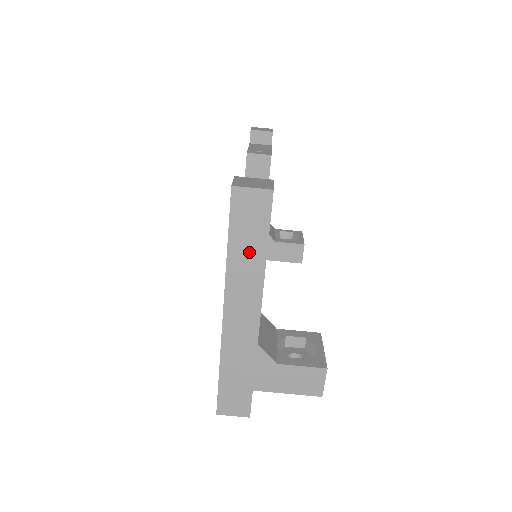
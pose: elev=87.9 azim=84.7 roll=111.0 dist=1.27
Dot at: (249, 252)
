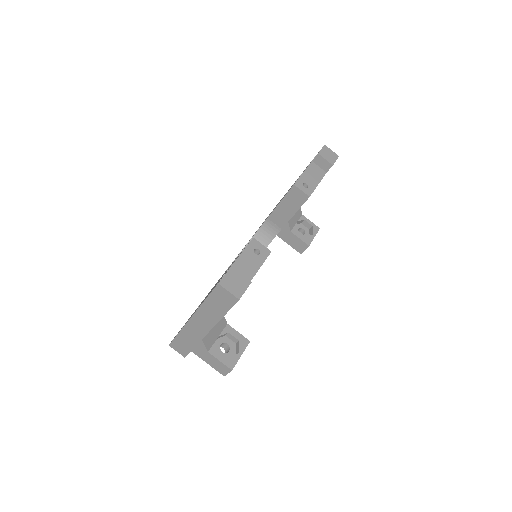
Dot at: (215, 310)
